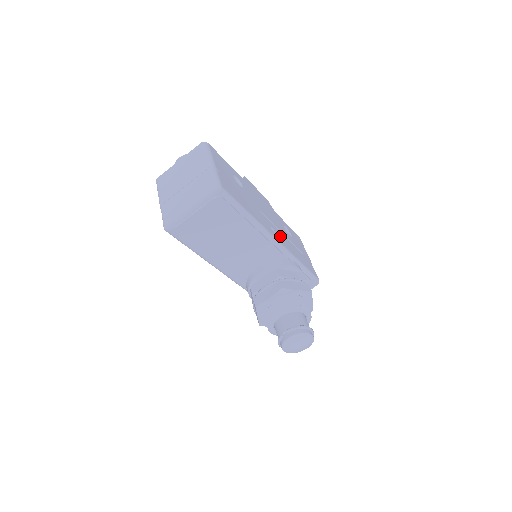
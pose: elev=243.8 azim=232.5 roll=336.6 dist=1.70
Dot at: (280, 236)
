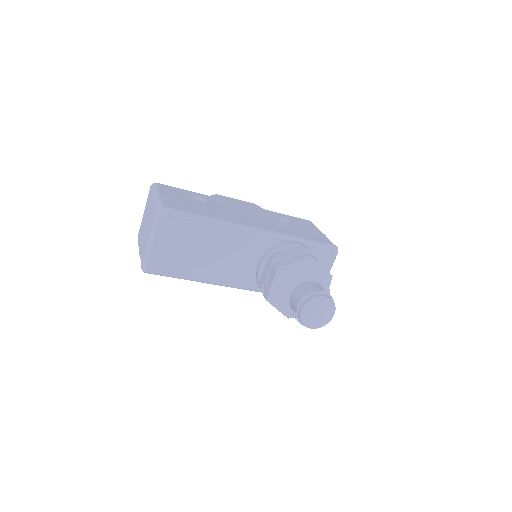
Dot at: (265, 225)
